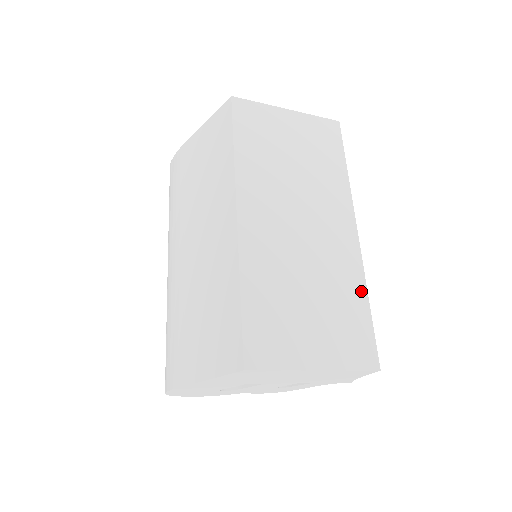
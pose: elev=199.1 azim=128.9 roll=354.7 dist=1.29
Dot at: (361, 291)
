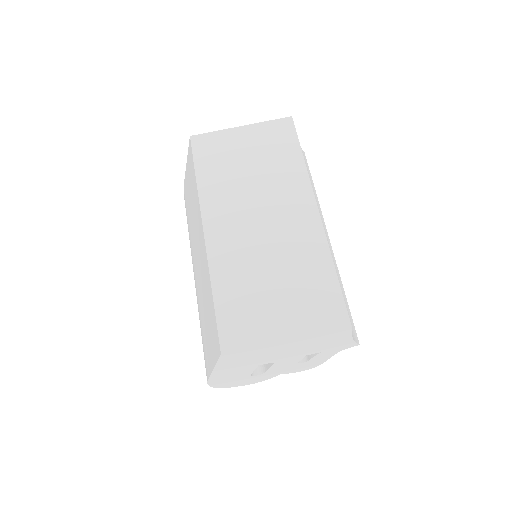
Dot at: (326, 262)
